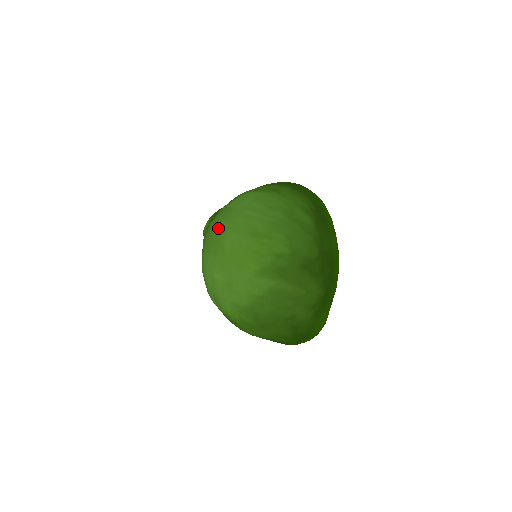
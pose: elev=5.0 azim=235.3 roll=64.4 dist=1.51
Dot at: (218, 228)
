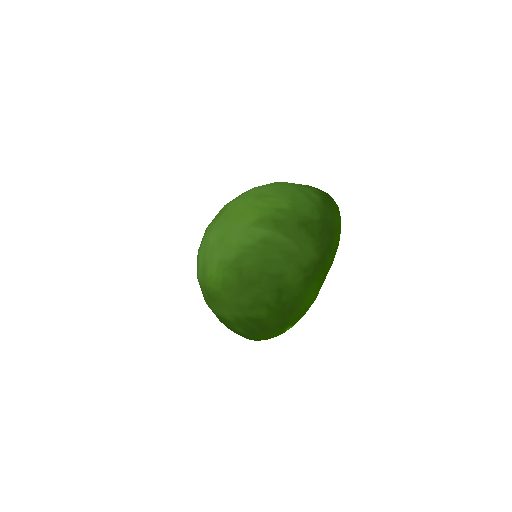
Dot at: occluded
